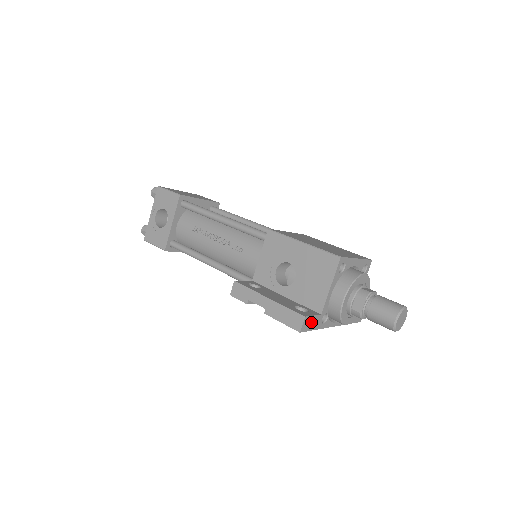
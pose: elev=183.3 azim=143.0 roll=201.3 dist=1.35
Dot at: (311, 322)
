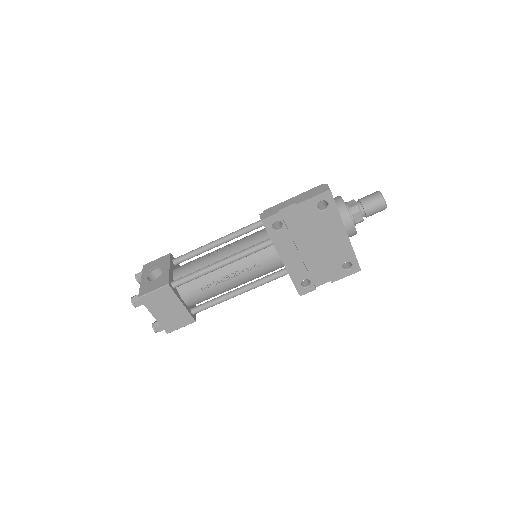
Dot at: occluded
